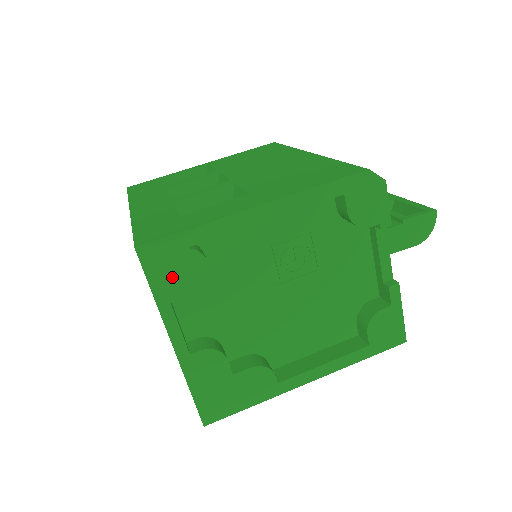
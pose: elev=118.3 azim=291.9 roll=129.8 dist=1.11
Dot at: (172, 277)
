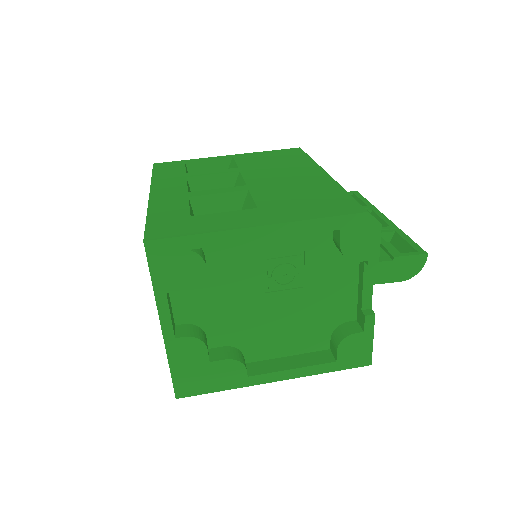
Dot at: (172, 272)
